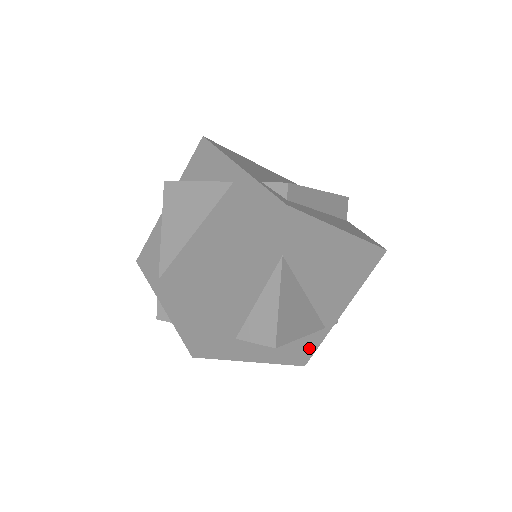
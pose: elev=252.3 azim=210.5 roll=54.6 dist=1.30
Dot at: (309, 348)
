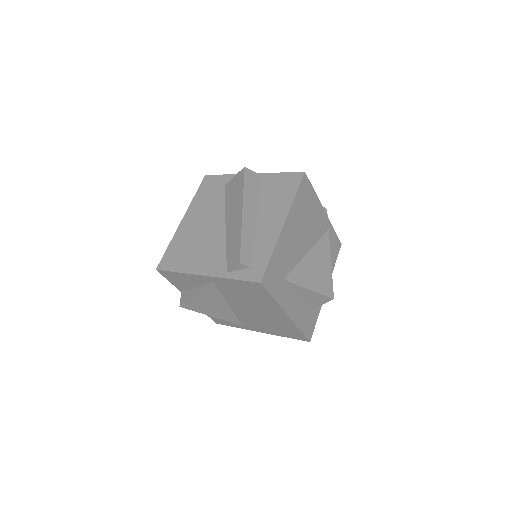
Dot at: (334, 242)
